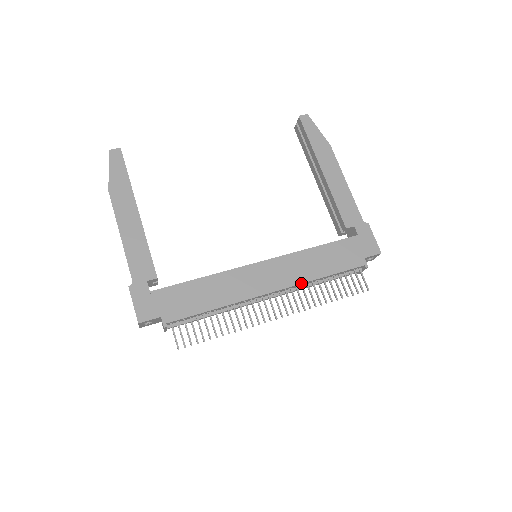
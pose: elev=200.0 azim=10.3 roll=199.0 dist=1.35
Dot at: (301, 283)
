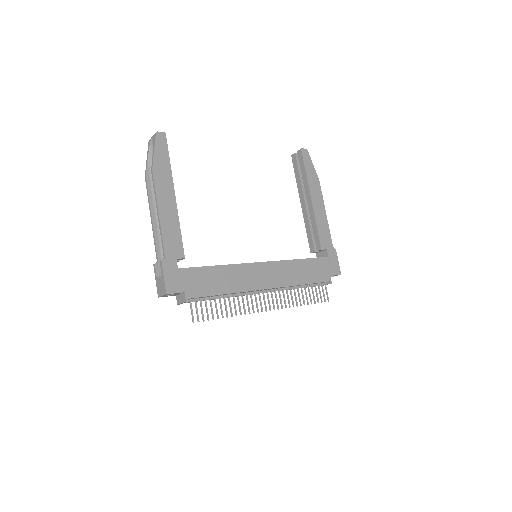
Dot at: (287, 286)
